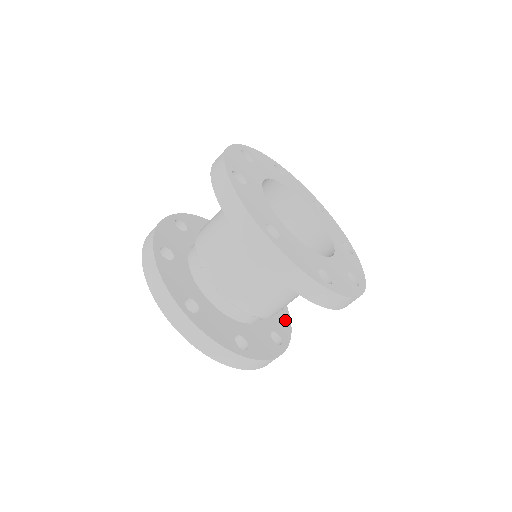
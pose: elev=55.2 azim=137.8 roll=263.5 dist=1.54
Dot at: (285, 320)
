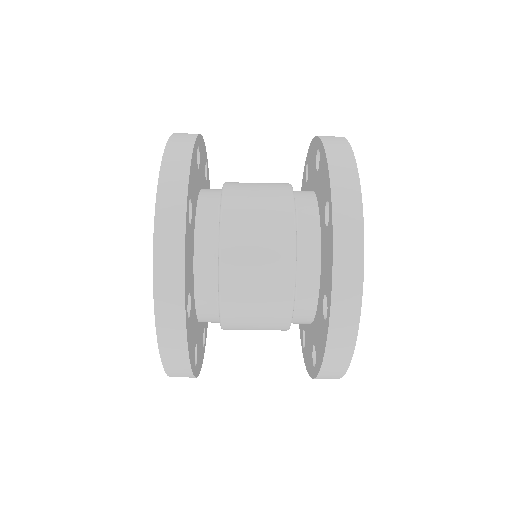
Dot at: occluded
